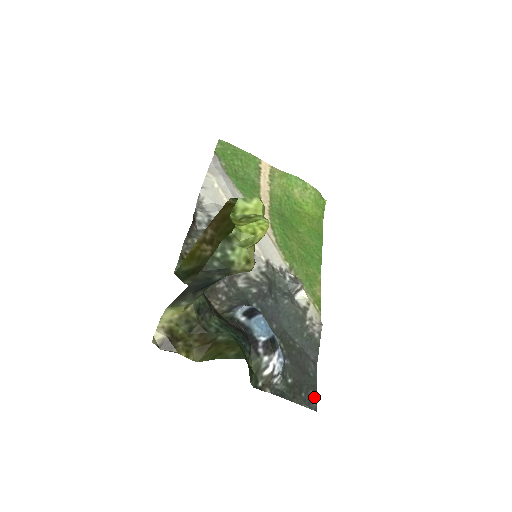
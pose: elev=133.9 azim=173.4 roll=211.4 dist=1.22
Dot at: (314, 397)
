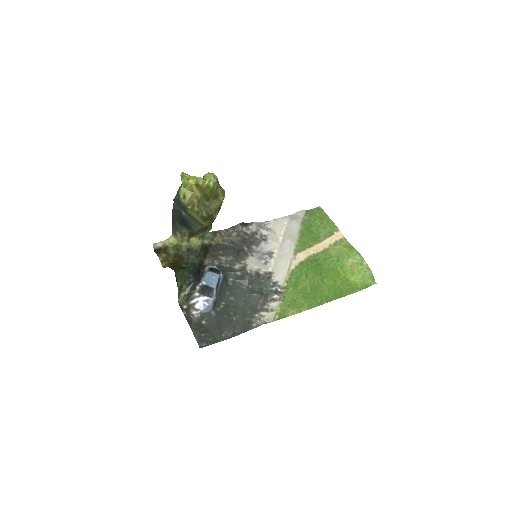
Dot at: (209, 343)
